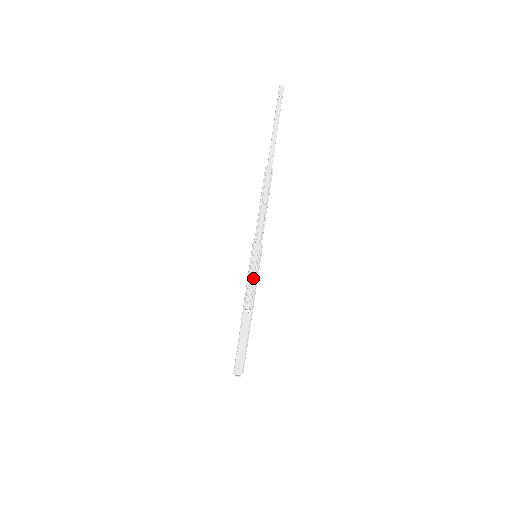
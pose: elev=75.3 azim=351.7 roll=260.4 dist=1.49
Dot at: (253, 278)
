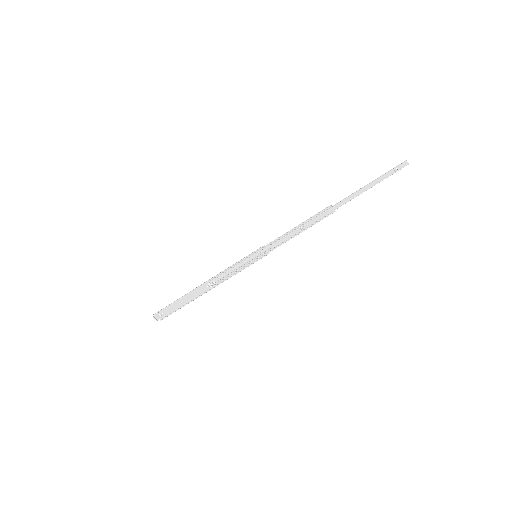
Dot at: (237, 268)
